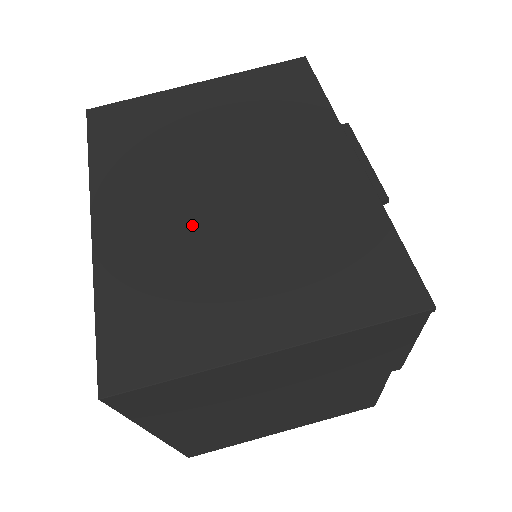
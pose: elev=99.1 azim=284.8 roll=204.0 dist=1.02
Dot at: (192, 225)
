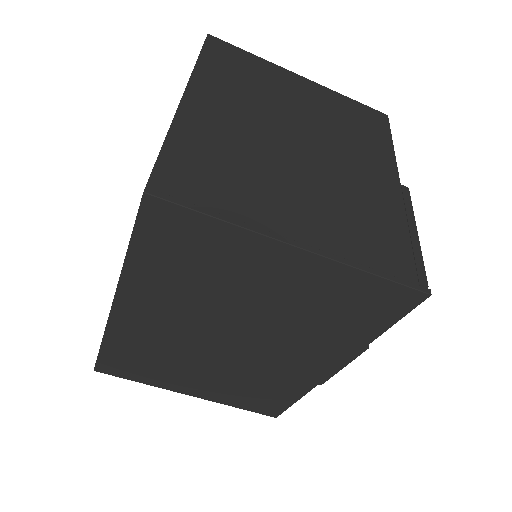
Dot at: (189, 344)
